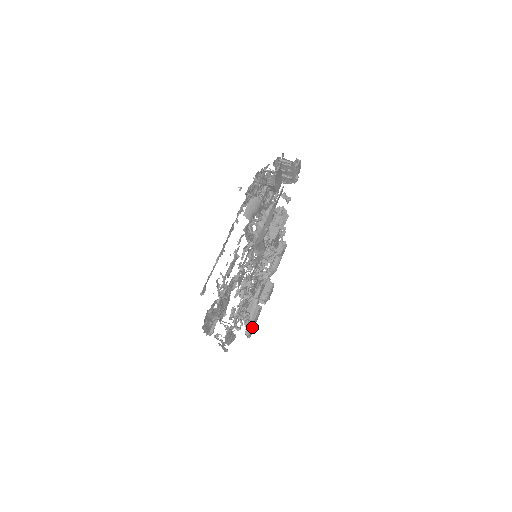
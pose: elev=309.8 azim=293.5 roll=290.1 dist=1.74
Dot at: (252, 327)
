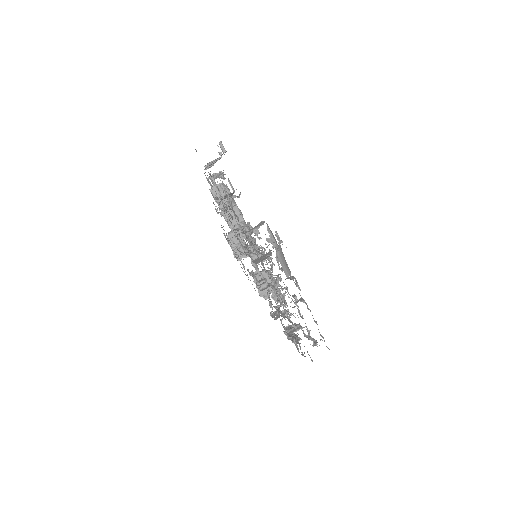
Dot at: occluded
